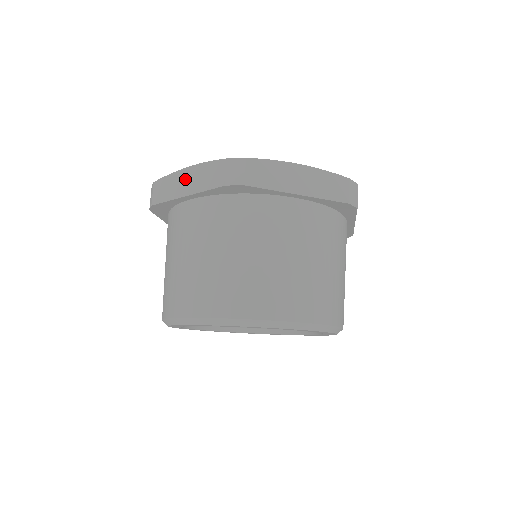
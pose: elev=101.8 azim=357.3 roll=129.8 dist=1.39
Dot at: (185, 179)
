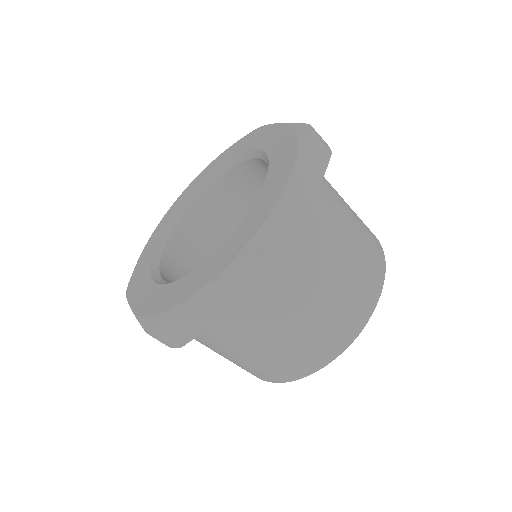
Dot at: (210, 301)
